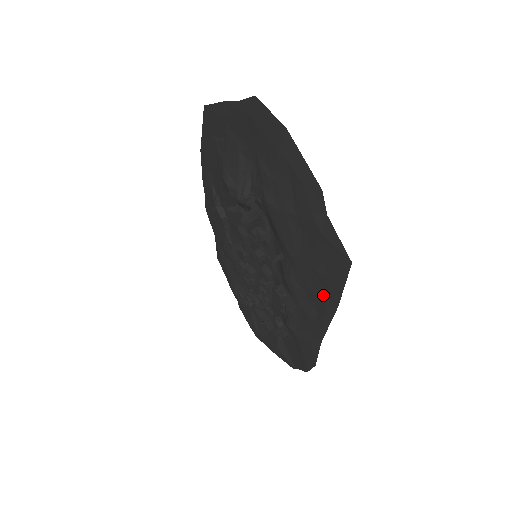
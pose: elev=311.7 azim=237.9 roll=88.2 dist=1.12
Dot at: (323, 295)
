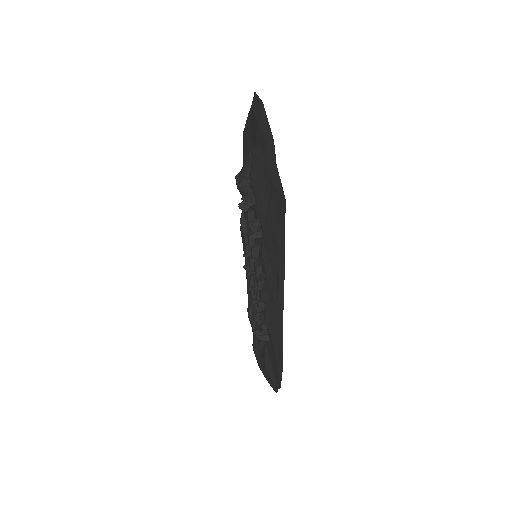
Dot at: (277, 258)
